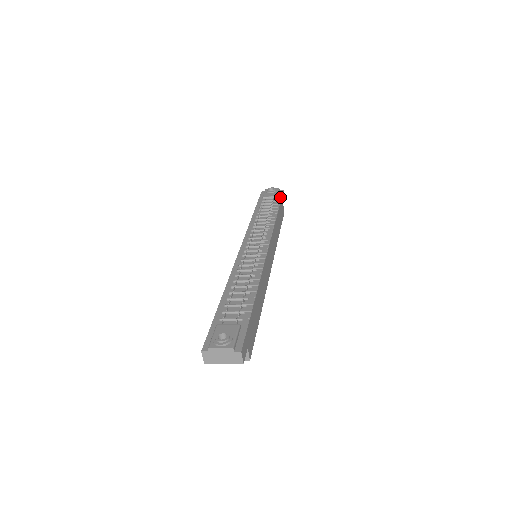
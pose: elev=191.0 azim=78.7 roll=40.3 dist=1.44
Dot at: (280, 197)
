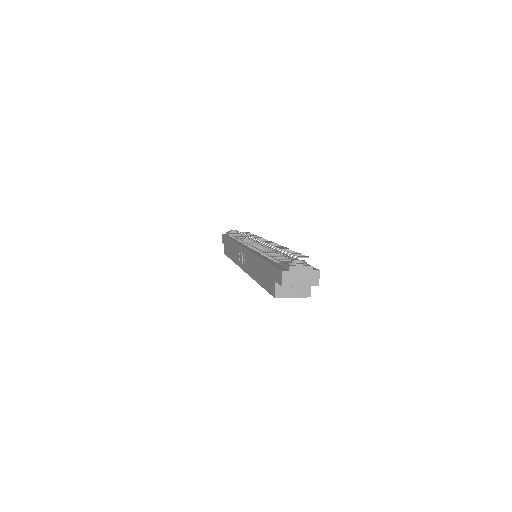
Dot at: (248, 232)
